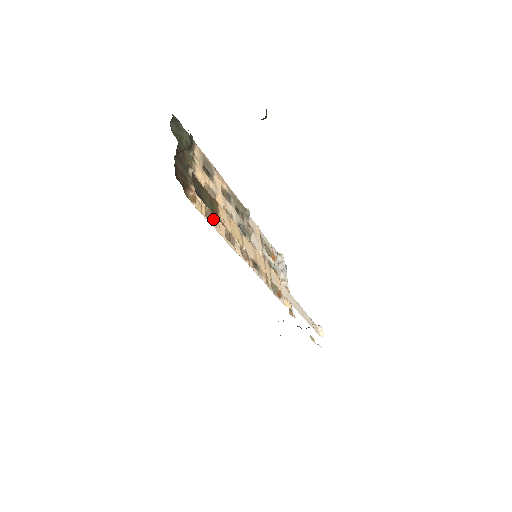
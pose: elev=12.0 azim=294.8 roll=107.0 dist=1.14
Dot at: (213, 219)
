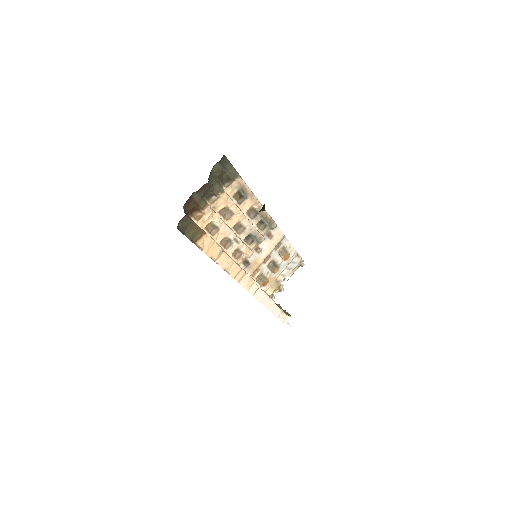
Dot at: (214, 230)
